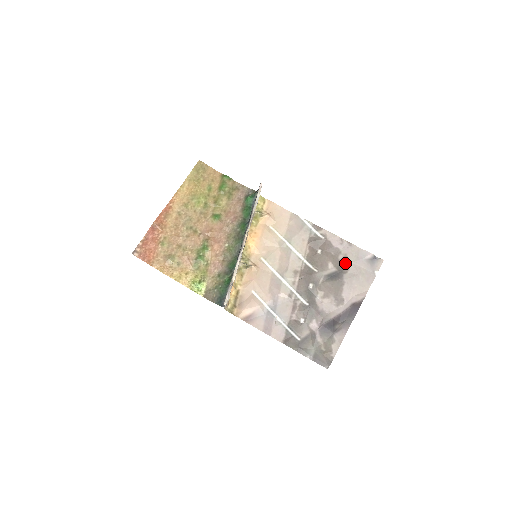
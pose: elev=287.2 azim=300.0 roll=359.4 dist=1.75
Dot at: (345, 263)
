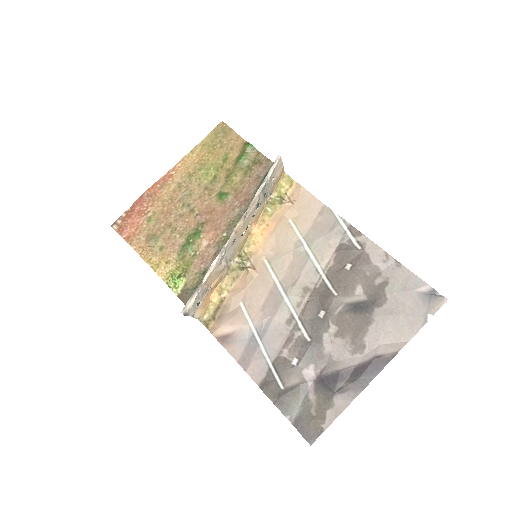
Dot at: (382, 291)
